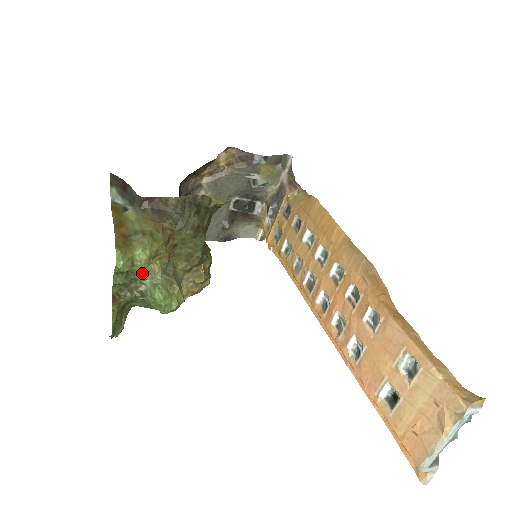
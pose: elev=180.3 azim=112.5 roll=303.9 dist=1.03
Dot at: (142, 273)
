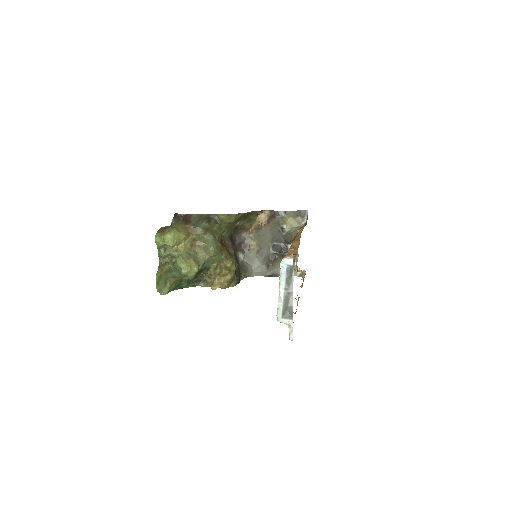
Dot at: (173, 251)
